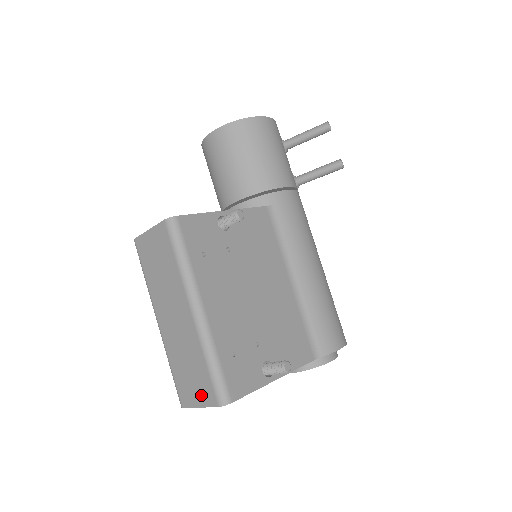
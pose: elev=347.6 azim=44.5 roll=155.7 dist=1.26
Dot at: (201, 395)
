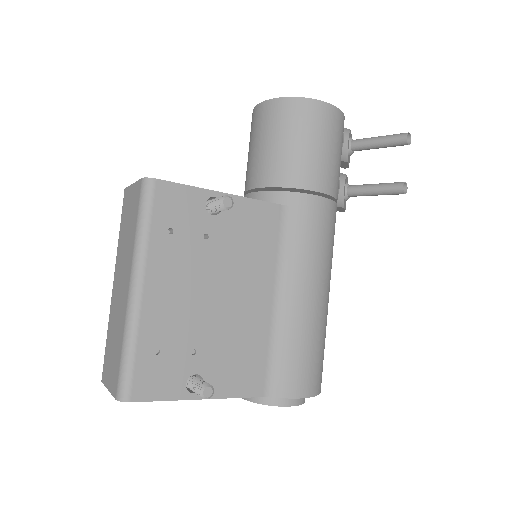
Dot at: (111, 378)
